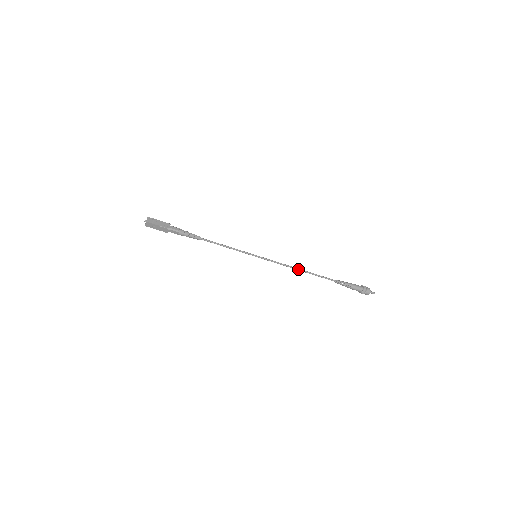
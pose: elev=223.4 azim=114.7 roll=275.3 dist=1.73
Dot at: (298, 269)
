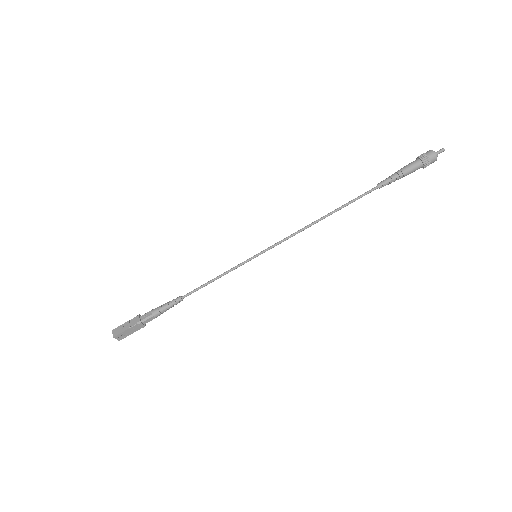
Dot at: (317, 220)
